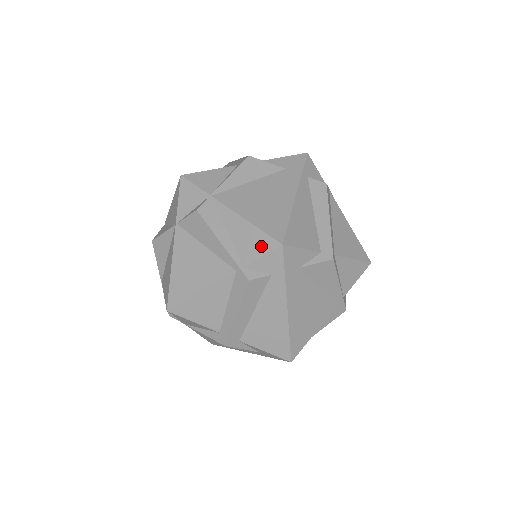
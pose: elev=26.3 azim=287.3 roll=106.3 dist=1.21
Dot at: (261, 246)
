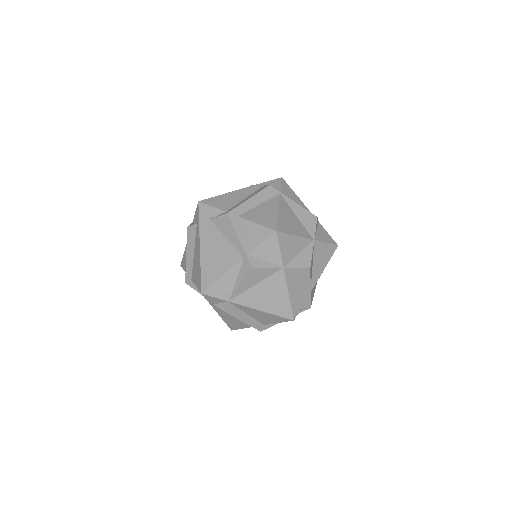
Dot at: occluded
